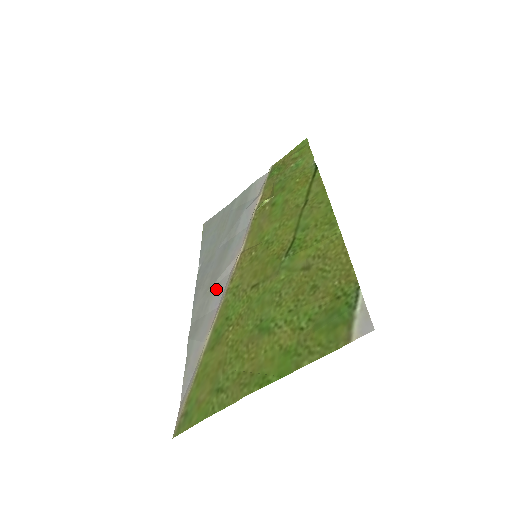
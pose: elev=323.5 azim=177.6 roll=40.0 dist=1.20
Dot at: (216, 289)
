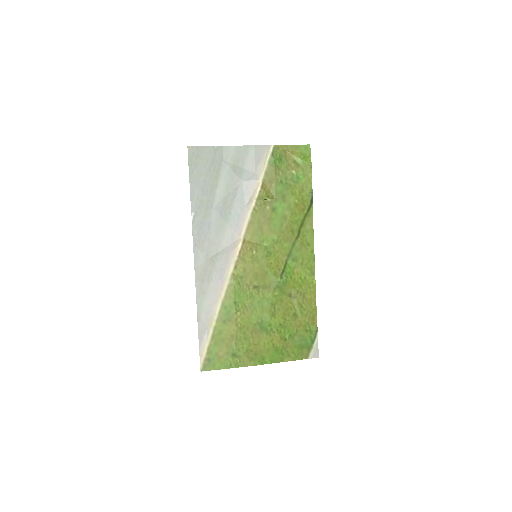
Dot at: (218, 262)
